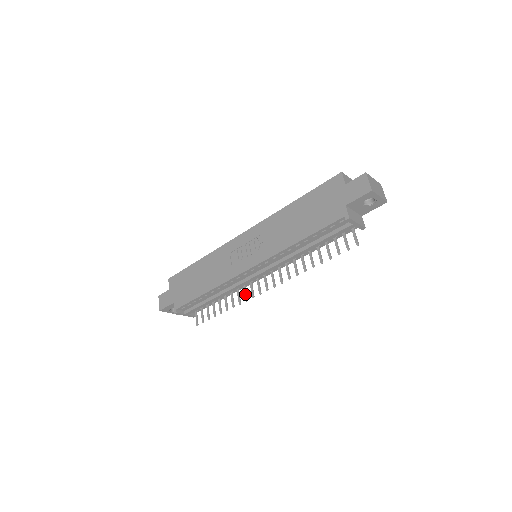
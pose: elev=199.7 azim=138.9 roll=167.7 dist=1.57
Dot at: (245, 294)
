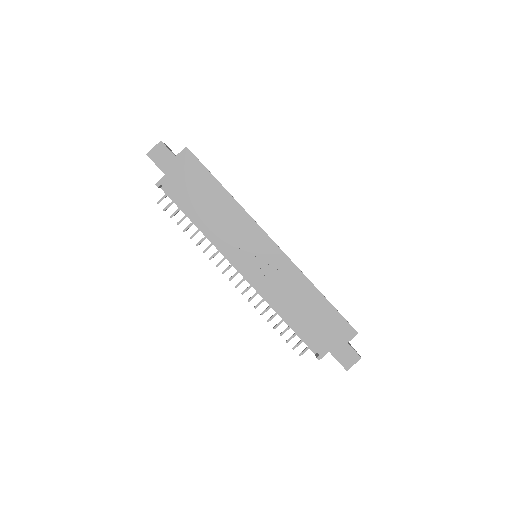
Dot at: (215, 255)
